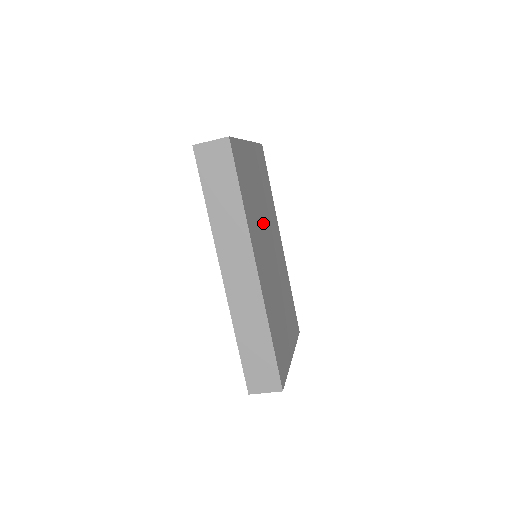
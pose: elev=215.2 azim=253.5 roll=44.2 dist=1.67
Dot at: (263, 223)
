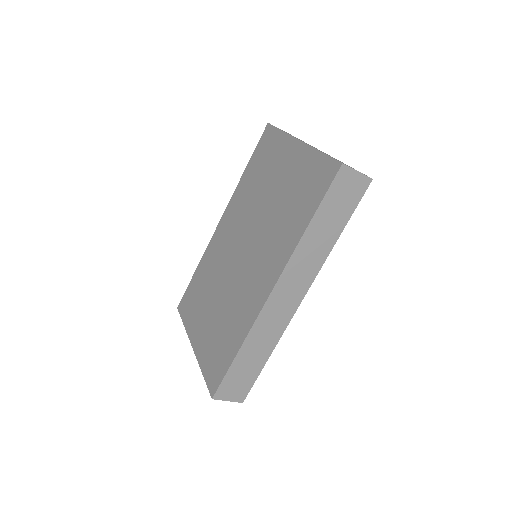
Dot at: occluded
